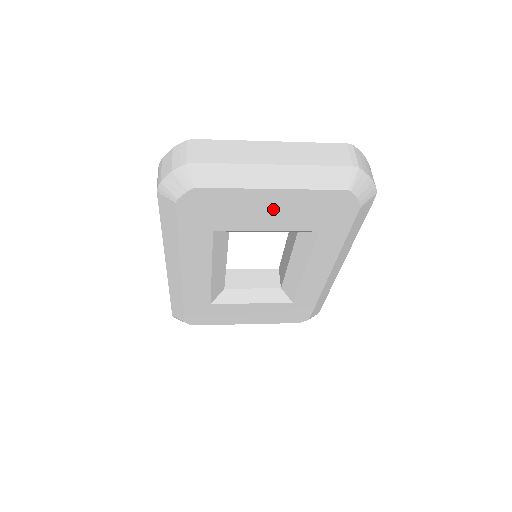
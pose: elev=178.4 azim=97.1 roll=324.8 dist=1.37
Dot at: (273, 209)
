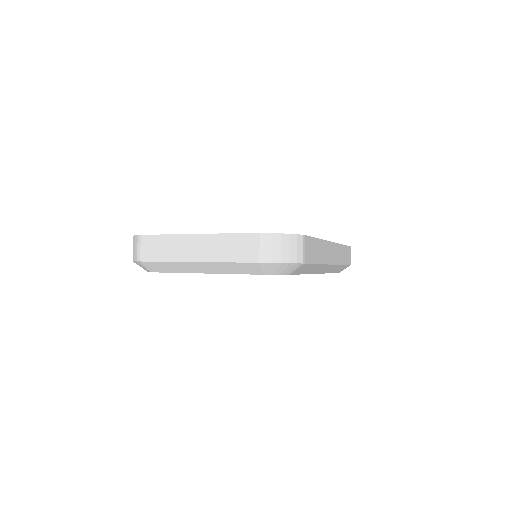
Dot at: occluded
